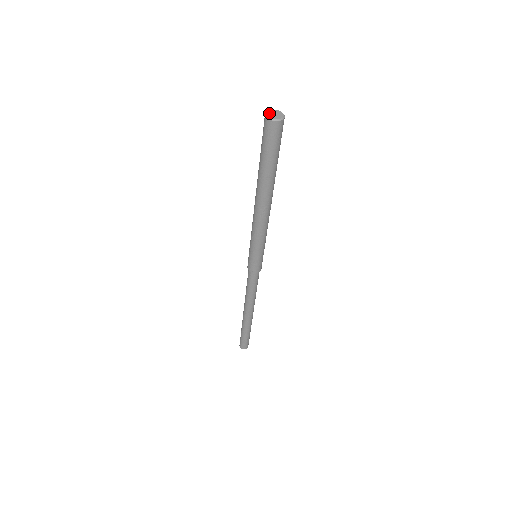
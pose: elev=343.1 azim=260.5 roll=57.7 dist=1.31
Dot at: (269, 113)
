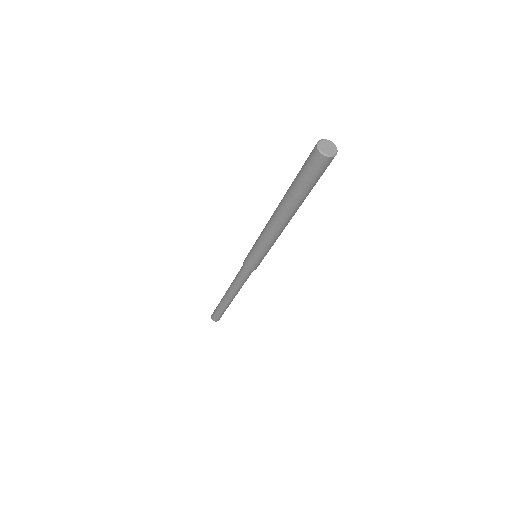
Dot at: (322, 144)
